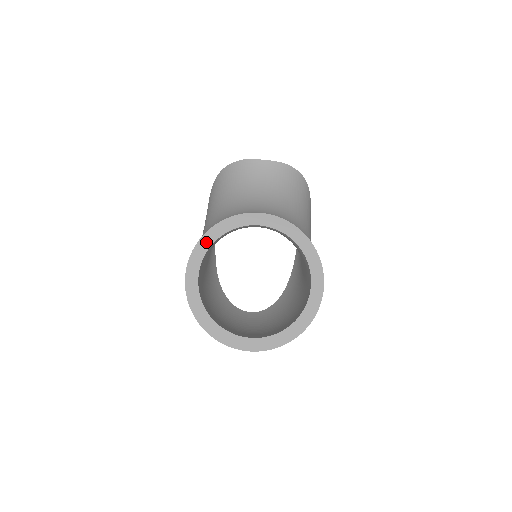
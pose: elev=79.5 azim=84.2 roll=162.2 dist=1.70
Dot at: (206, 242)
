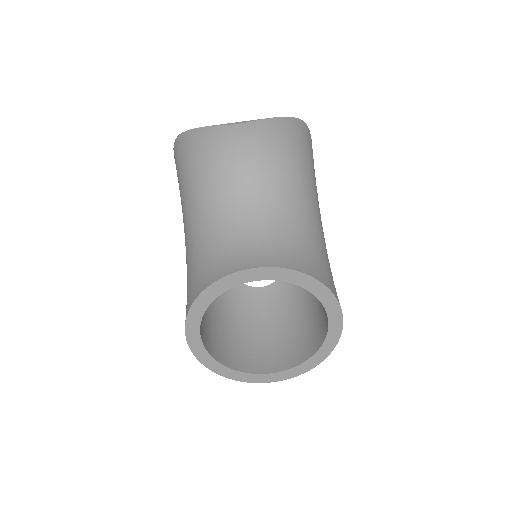
Dot at: (198, 310)
